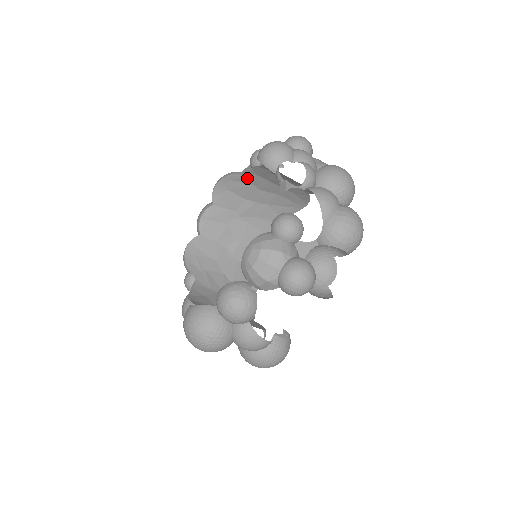
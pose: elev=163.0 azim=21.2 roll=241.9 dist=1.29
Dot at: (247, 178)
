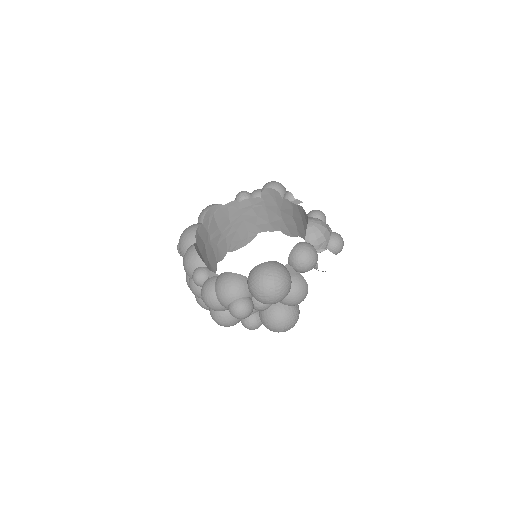
Dot at: (230, 209)
